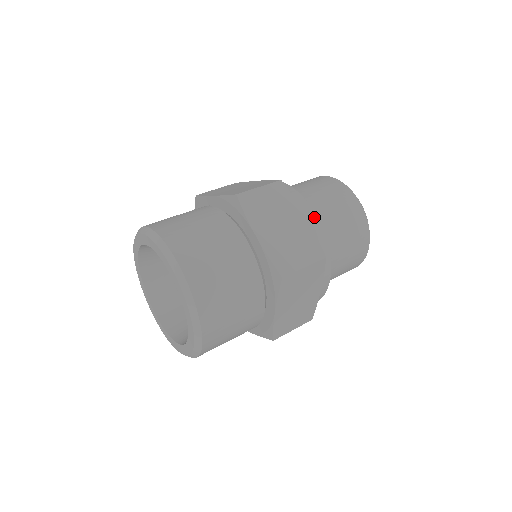
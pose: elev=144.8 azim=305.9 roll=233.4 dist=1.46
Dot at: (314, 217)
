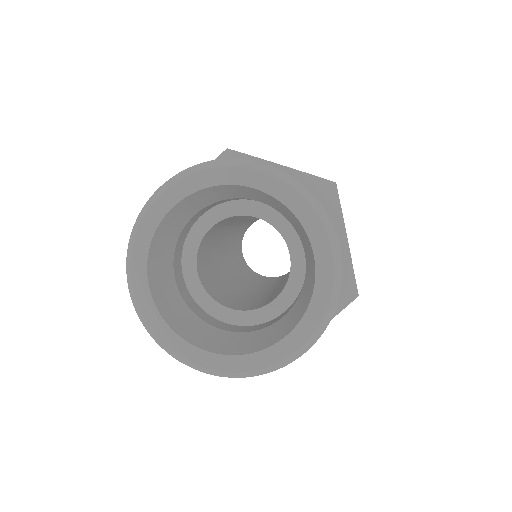
Dot at: occluded
